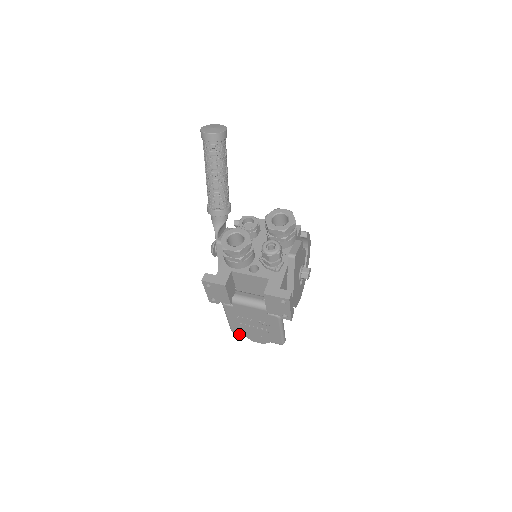
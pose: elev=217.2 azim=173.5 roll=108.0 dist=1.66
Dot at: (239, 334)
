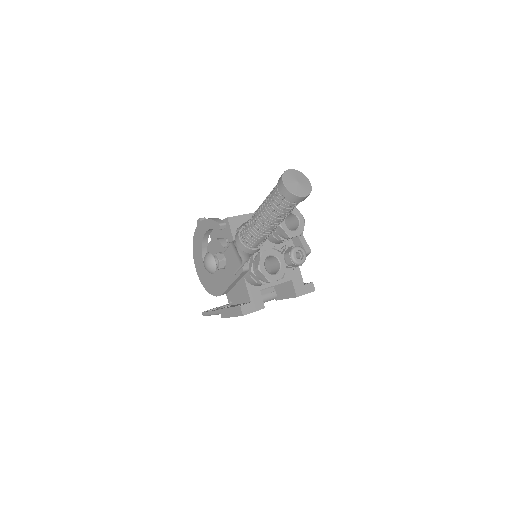
Dot at: occluded
